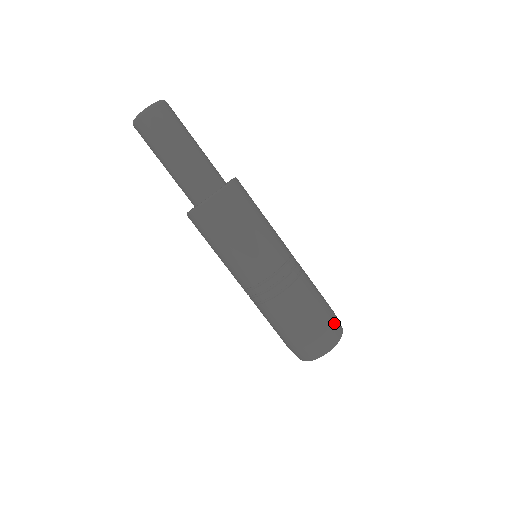
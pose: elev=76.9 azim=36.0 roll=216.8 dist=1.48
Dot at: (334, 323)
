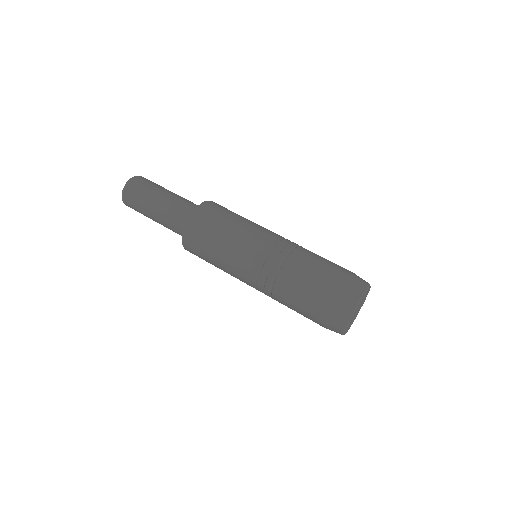
Dot at: occluded
